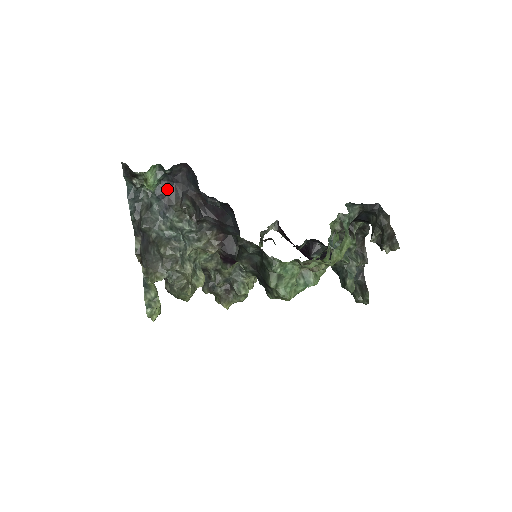
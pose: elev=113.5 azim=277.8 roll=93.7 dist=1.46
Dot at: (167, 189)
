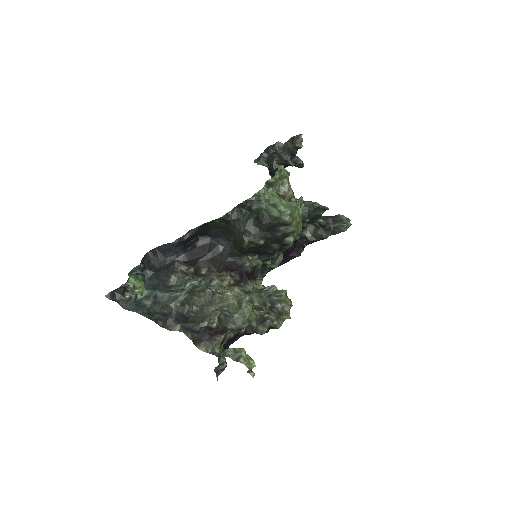
Dot at: (154, 281)
